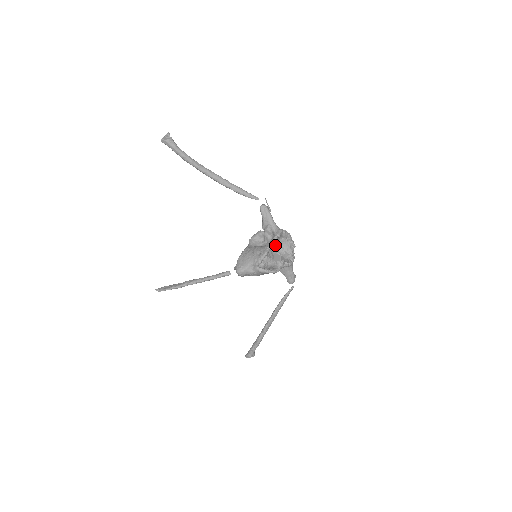
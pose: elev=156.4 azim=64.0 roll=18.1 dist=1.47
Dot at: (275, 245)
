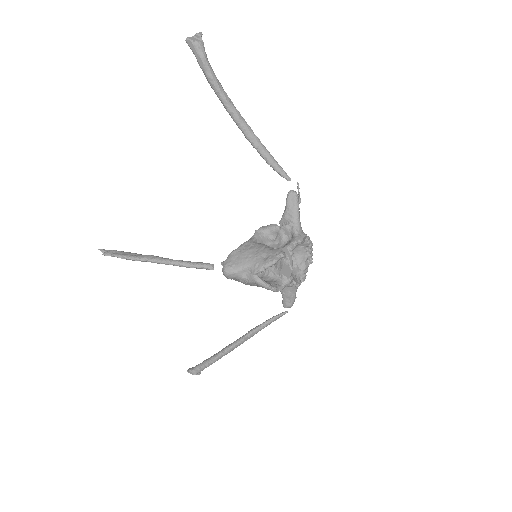
Dot at: (290, 253)
